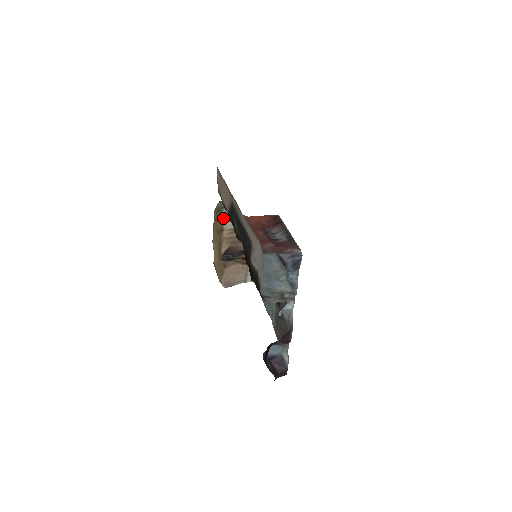
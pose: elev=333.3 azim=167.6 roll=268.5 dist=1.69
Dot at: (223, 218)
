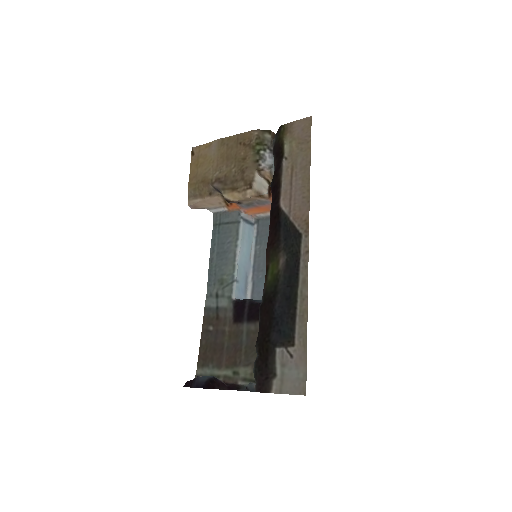
Dot at: (260, 167)
